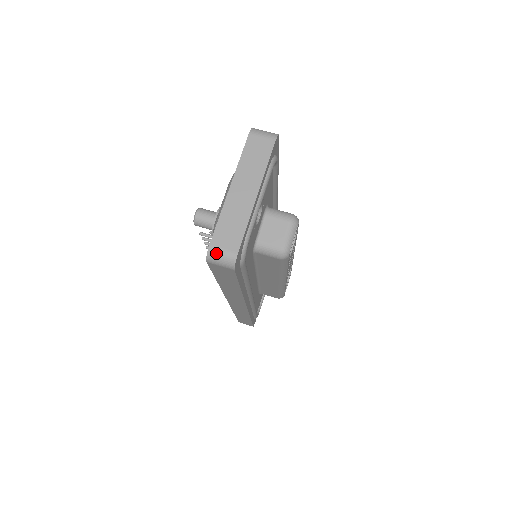
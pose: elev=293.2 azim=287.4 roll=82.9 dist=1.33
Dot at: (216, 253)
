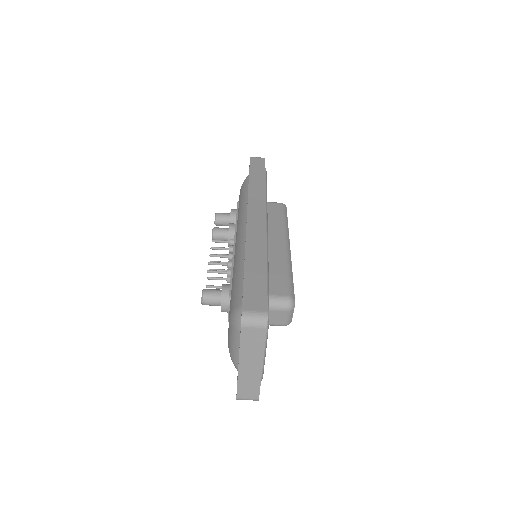
Dot at: occluded
